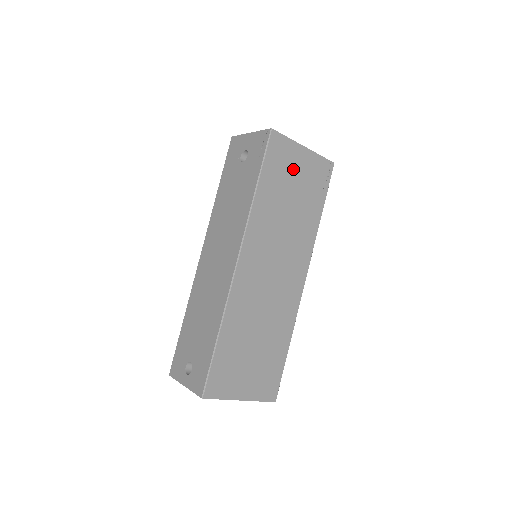
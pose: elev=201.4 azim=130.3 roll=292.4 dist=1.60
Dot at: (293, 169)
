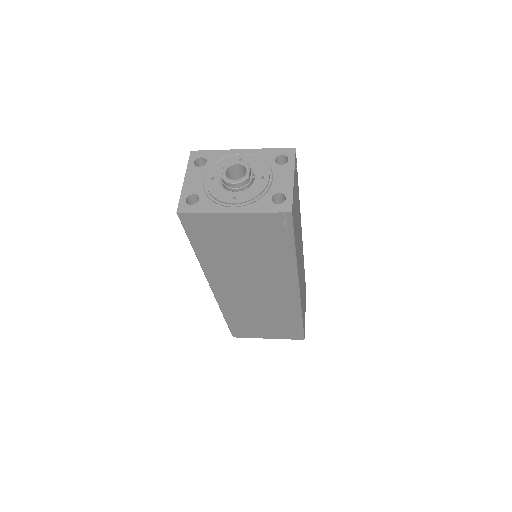
Dot at: (229, 232)
